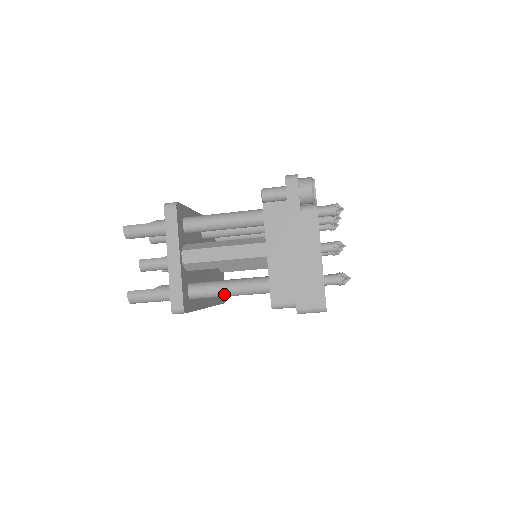
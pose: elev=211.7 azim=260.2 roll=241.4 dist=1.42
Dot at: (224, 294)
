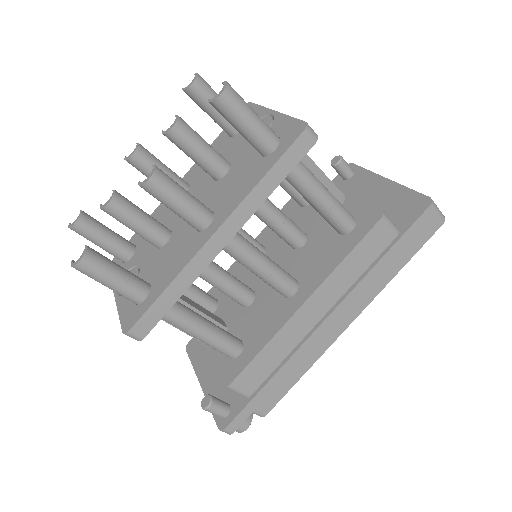
Dot at: (321, 186)
